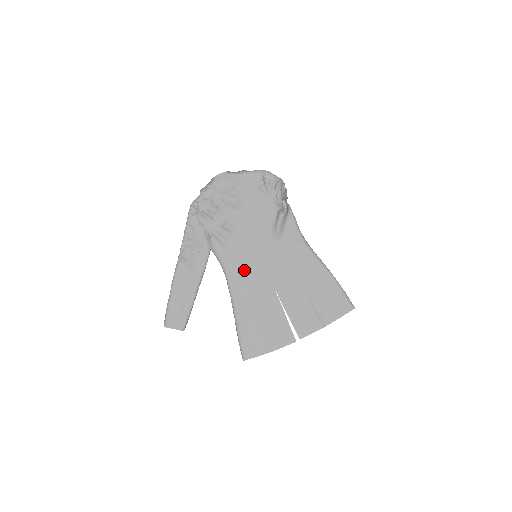
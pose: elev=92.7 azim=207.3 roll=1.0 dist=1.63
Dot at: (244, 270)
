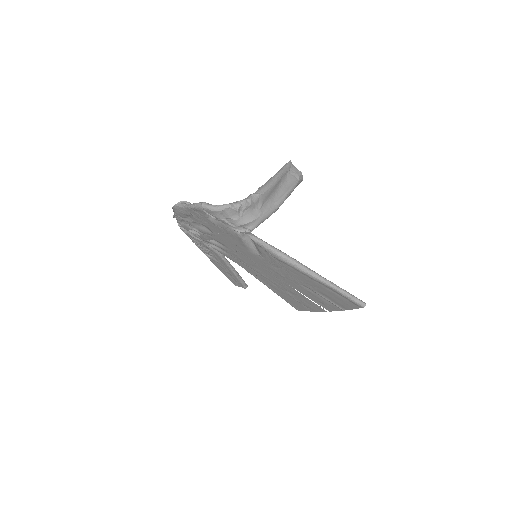
Dot at: (252, 268)
